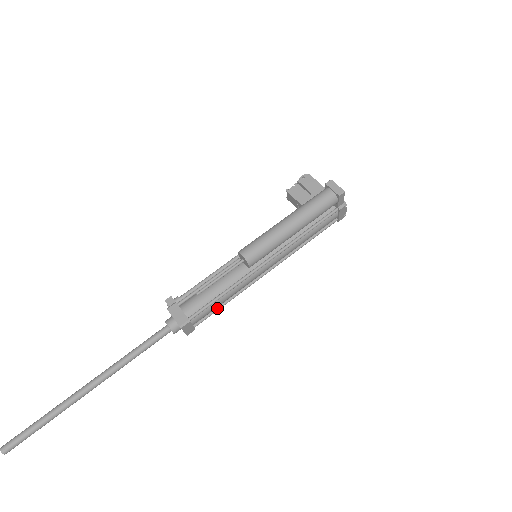
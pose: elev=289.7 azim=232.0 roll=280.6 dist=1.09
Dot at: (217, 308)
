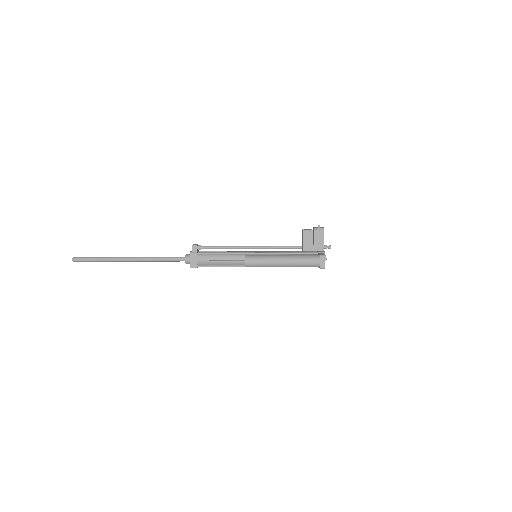
Dot at: occluded
